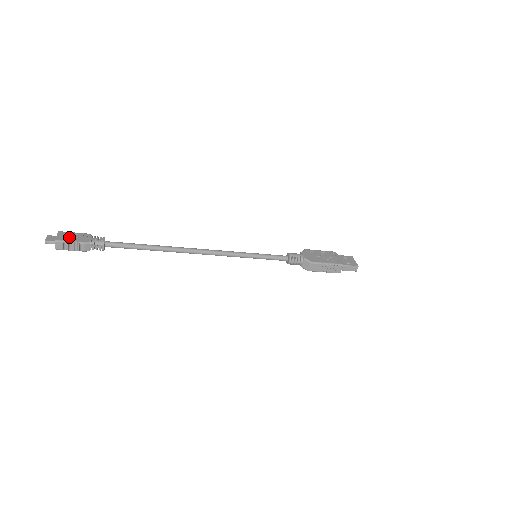
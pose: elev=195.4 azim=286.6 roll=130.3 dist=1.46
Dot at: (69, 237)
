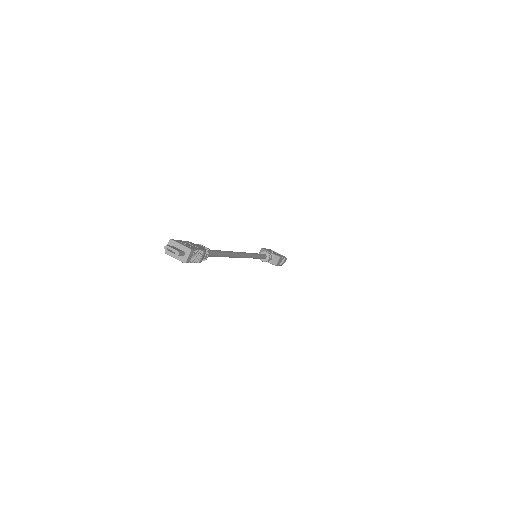
Dot at: (189, 245)
